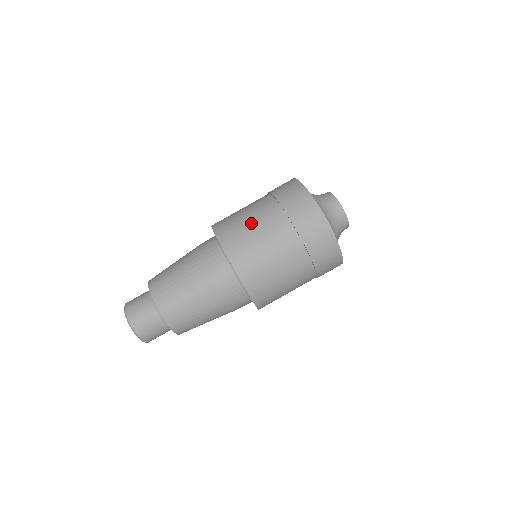
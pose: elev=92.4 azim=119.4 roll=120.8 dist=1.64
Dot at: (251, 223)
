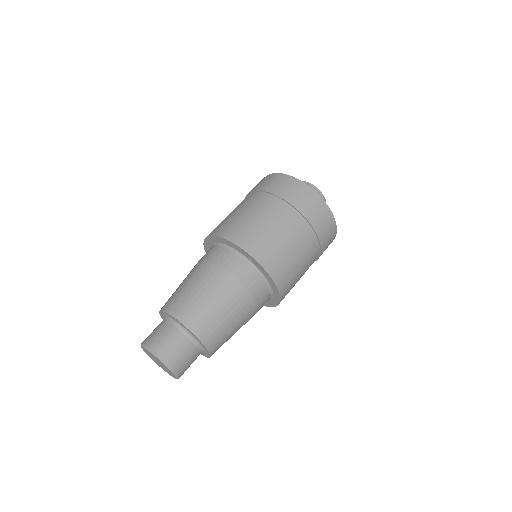
Dot at: occluded
